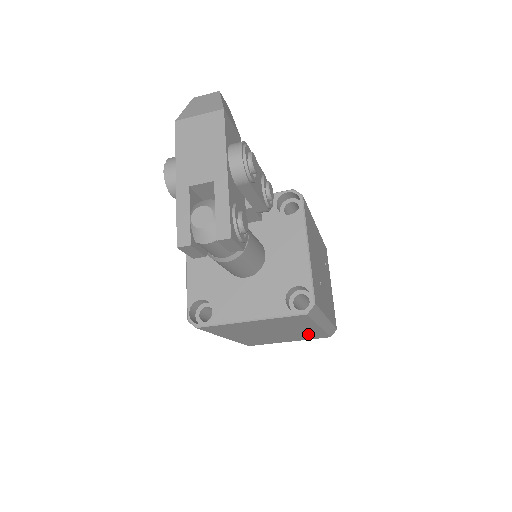
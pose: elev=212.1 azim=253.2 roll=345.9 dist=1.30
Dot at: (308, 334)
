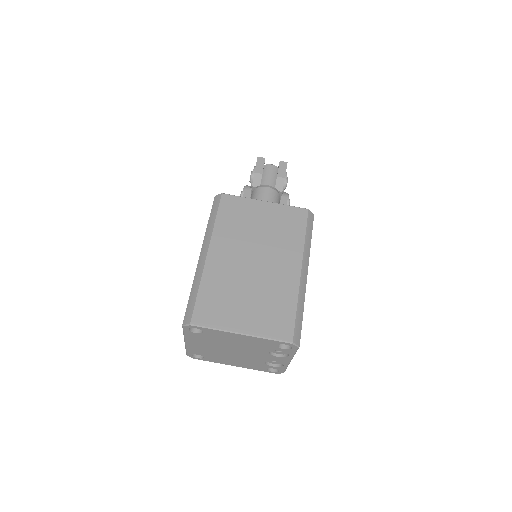
Dot at: (279, 299)
